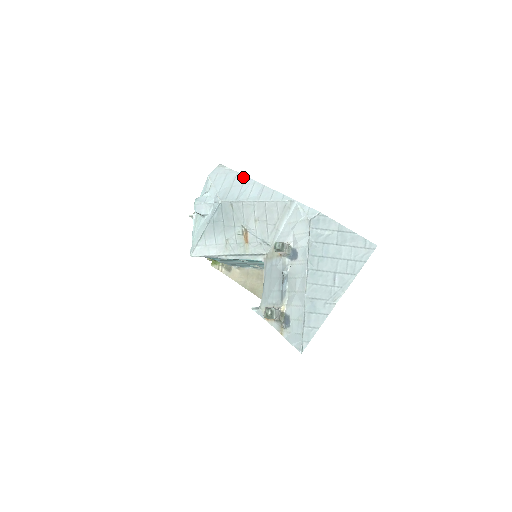
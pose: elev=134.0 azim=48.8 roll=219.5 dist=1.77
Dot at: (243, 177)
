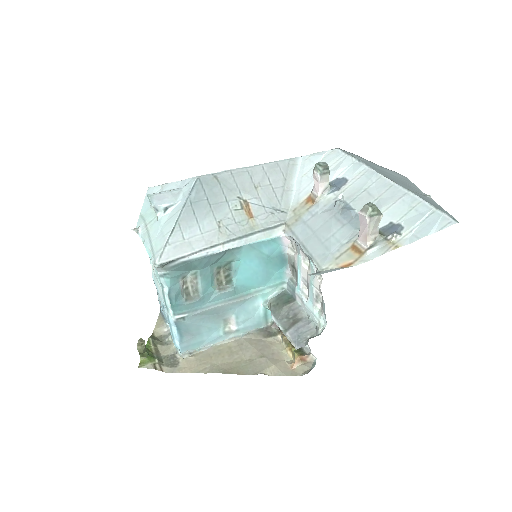
Dot at: occluded
